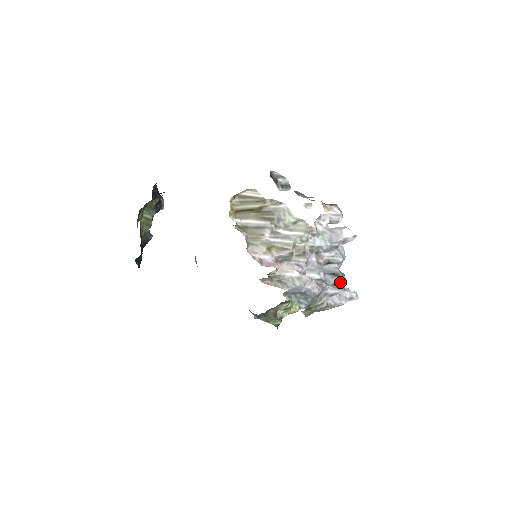
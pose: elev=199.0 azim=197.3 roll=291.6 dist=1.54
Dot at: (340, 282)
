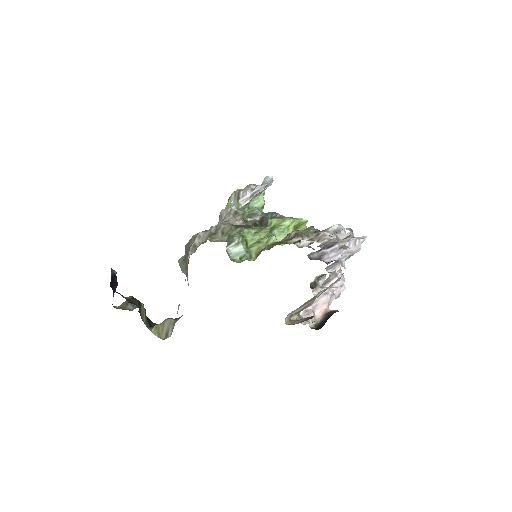
Dot at: occluded
